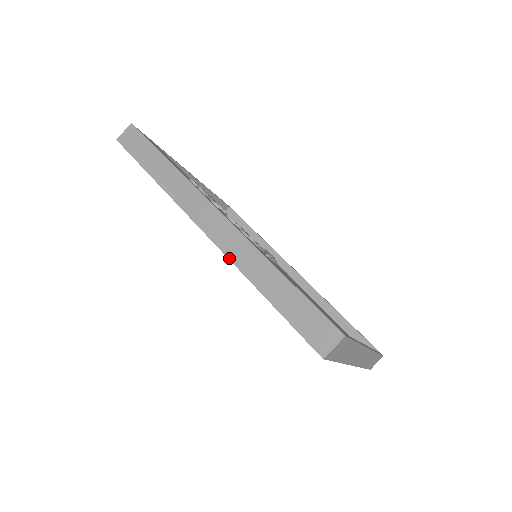
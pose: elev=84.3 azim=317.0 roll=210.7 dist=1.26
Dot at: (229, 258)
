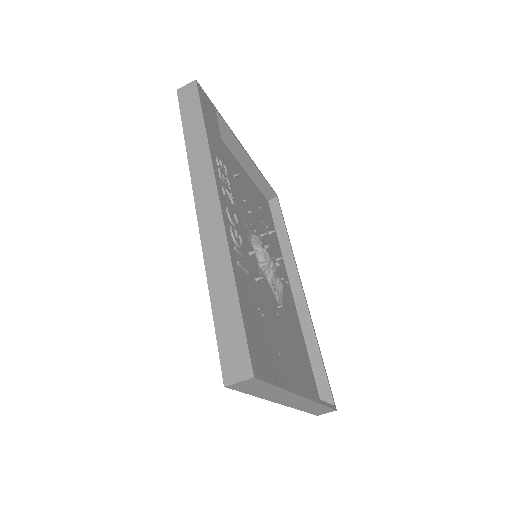
Dot at: (203, 248)
